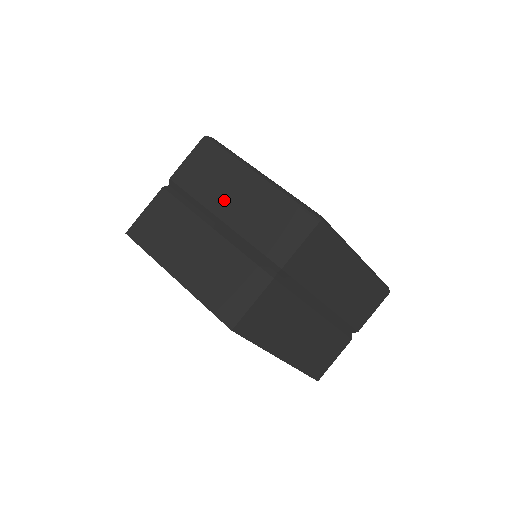
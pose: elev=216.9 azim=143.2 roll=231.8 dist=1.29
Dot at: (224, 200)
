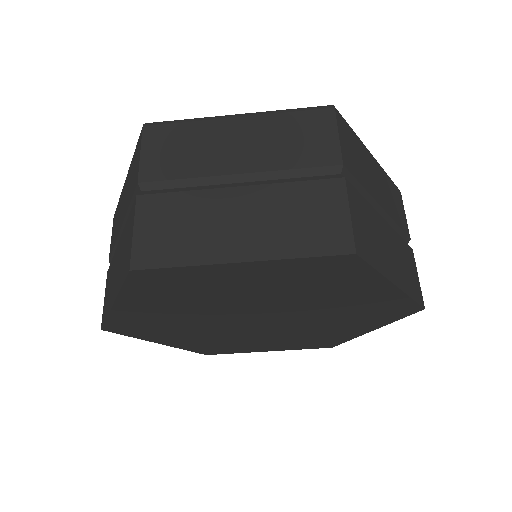
Dot at: (120, 219)
